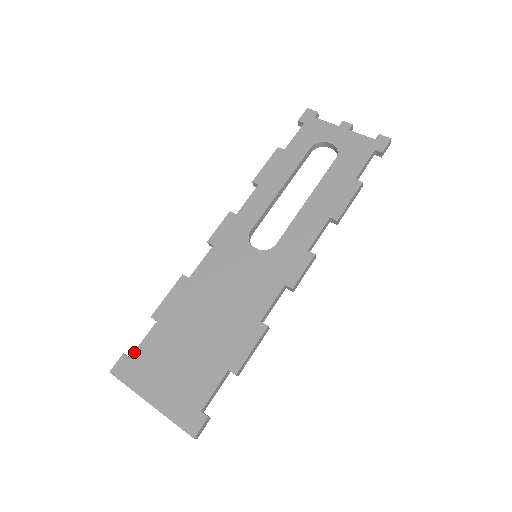
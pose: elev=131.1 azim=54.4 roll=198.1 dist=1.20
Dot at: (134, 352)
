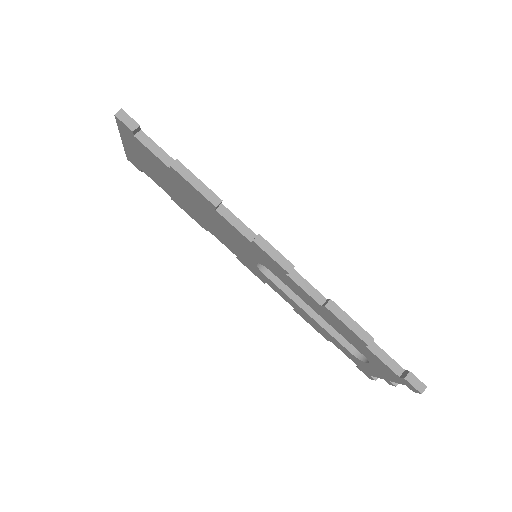
Dot at: occluded
